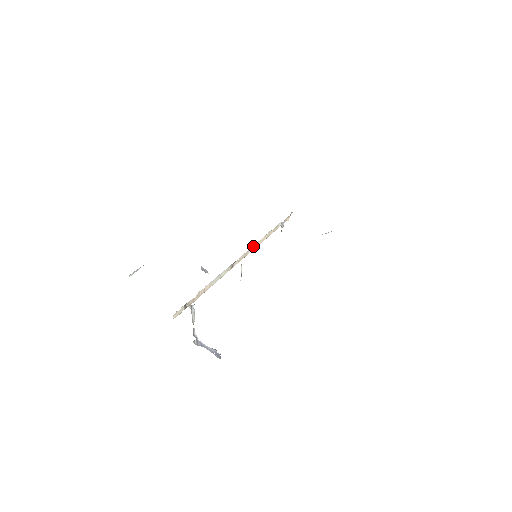
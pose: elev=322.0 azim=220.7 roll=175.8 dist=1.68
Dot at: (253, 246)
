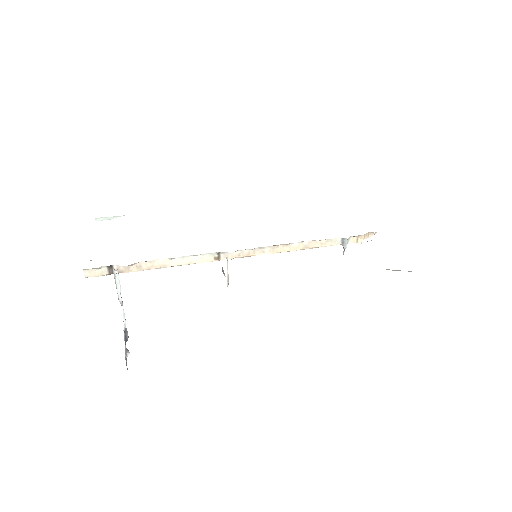
Dot at: (270, 247)
